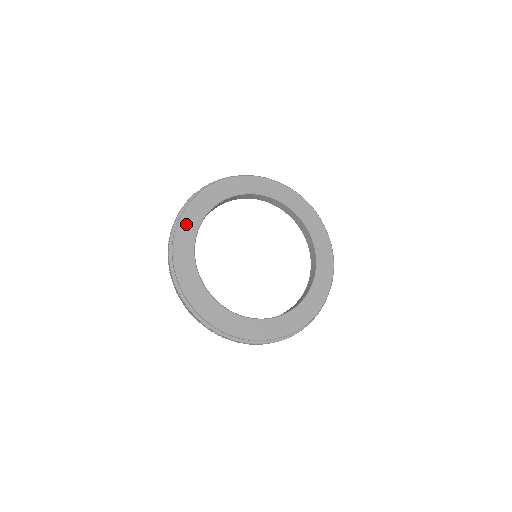
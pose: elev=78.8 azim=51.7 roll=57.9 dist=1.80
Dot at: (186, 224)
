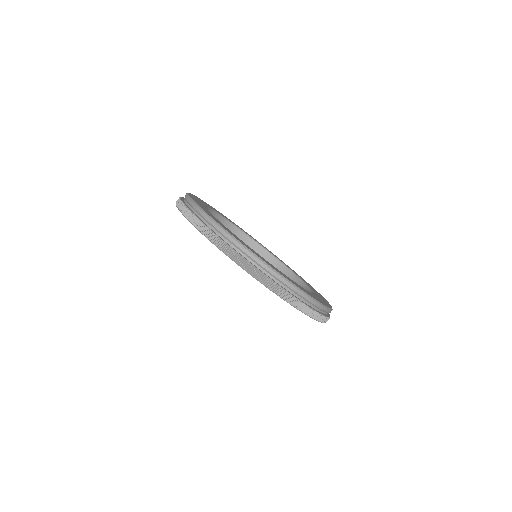
Dot at: (196, 198)
